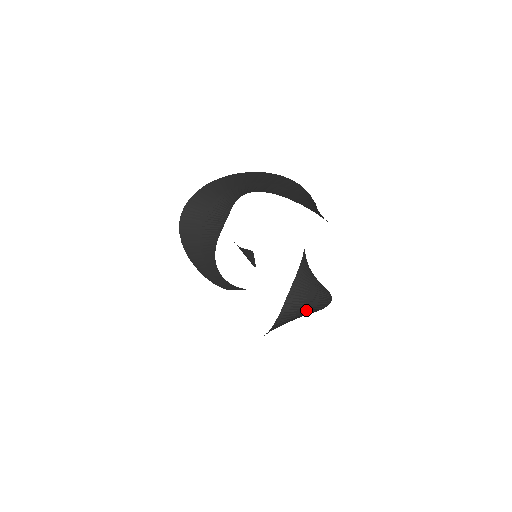
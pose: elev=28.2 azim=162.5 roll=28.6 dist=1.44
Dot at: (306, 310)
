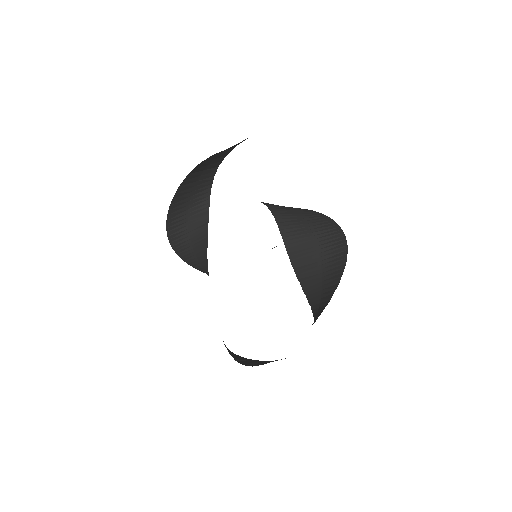
Dot at: (321, 304)
